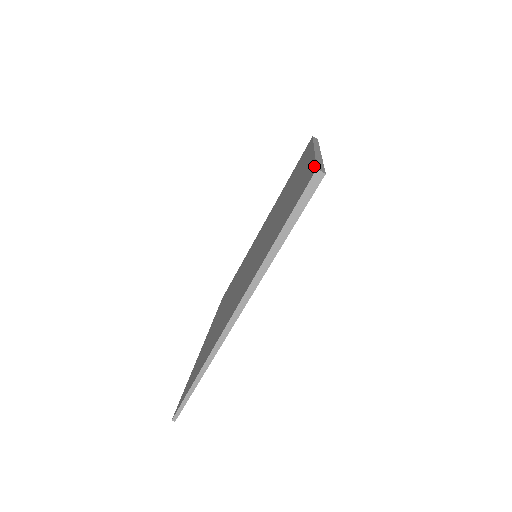
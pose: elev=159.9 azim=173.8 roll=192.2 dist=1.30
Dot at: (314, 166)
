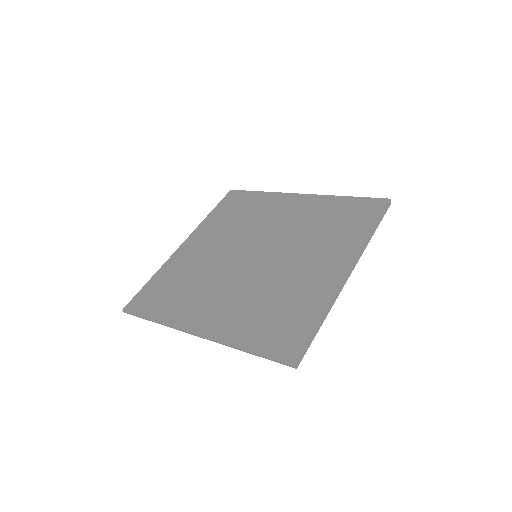
Dot at: (371, 198)
